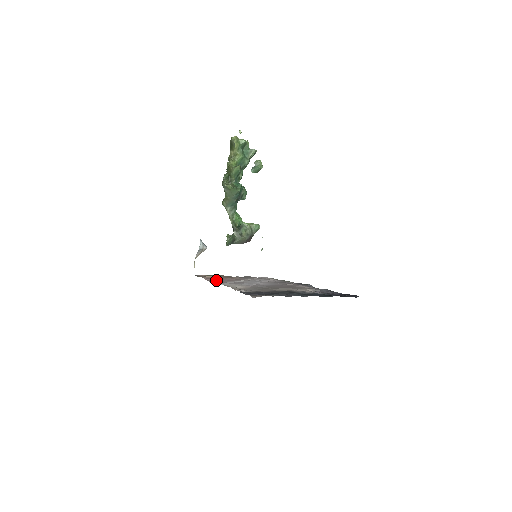
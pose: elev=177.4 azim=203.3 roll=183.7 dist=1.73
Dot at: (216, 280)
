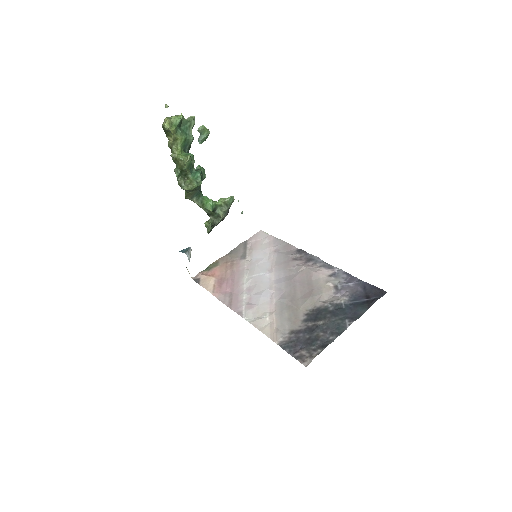
Dot at: (225, 291)
